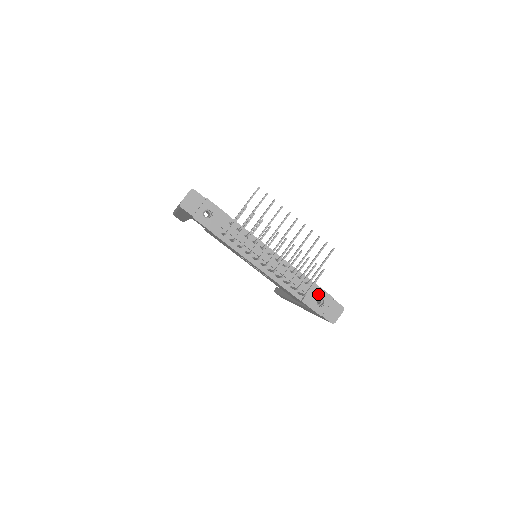
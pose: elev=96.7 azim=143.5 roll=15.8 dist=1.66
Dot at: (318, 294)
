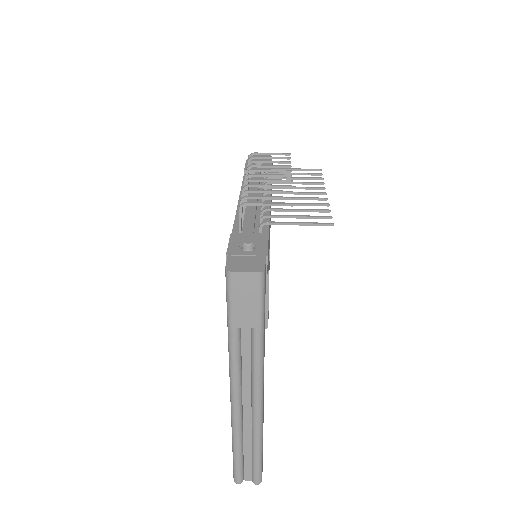
Dot at: (257, 241)
